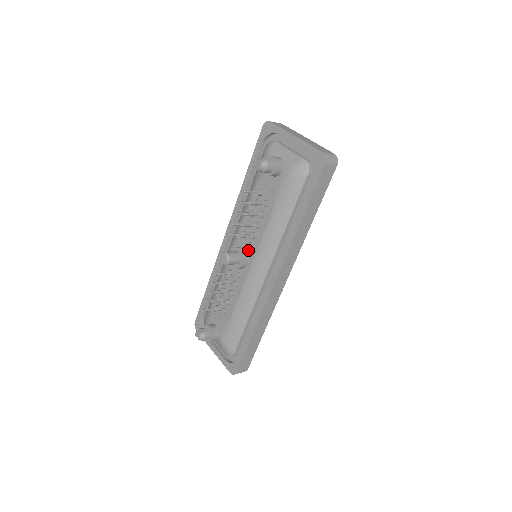
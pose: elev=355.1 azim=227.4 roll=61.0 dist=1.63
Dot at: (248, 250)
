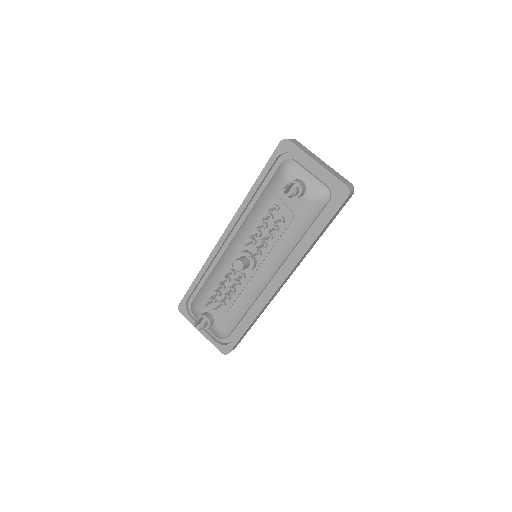
Dot at: (257, 256)
